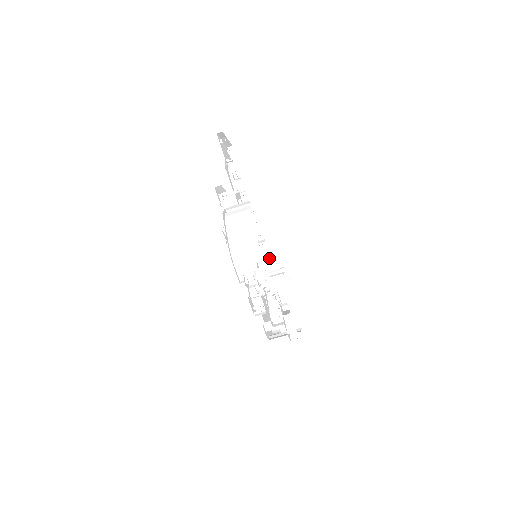
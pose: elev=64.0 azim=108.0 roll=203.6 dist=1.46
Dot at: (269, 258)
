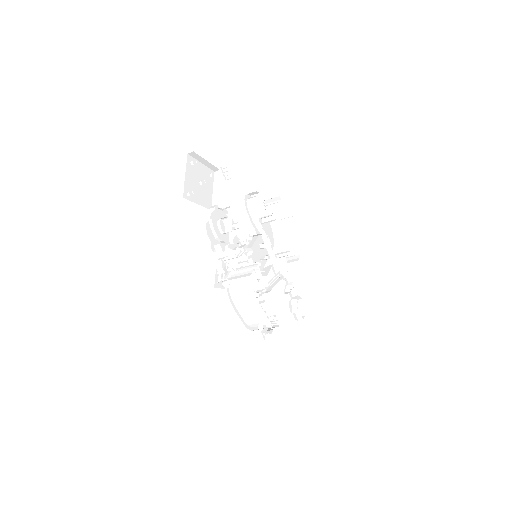
Dot at: (259, 199)
